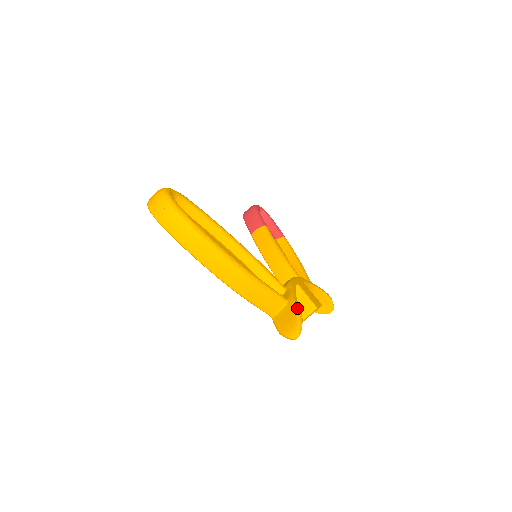
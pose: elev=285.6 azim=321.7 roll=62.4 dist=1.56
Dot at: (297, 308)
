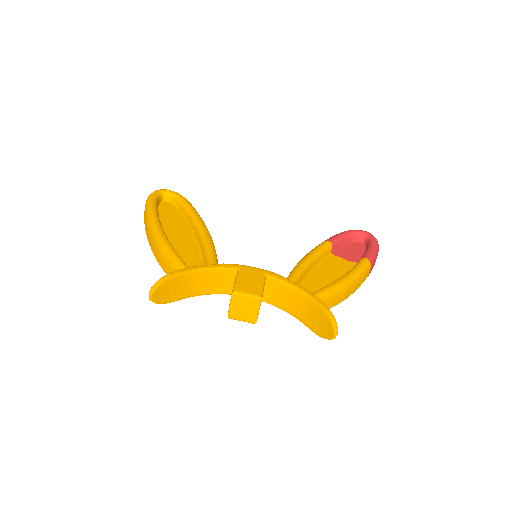
Dot at: (174, 272)
